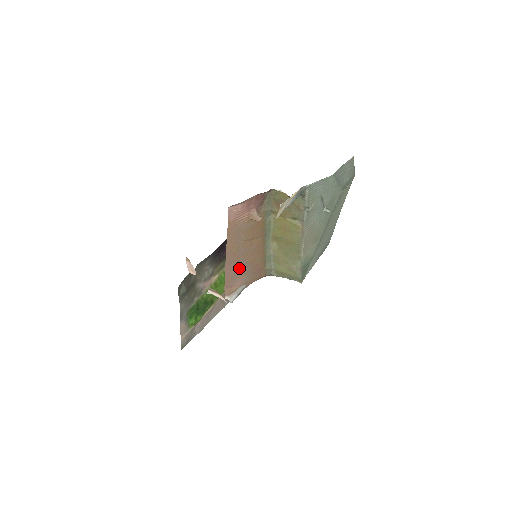
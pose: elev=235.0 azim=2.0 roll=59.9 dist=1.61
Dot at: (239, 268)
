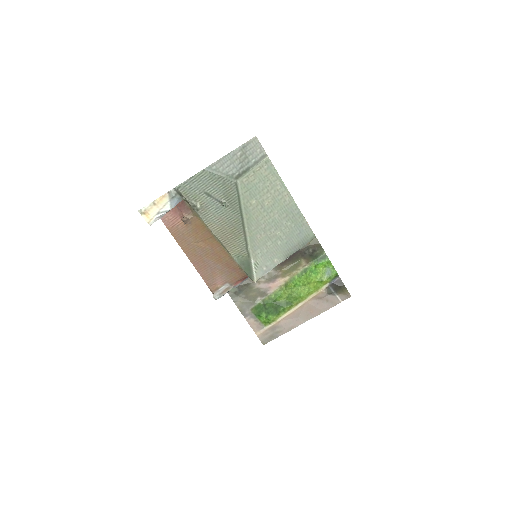
Dot at: (210, 267)
